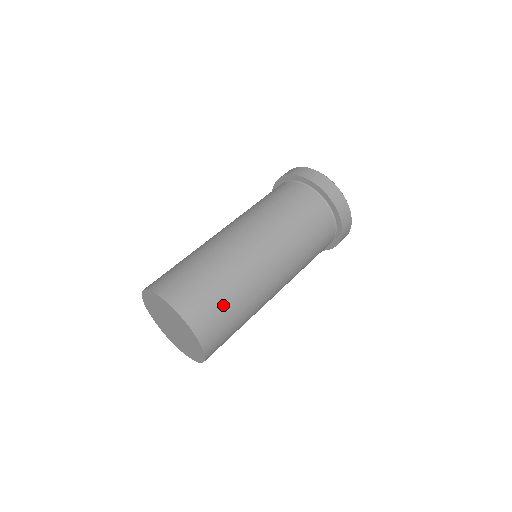
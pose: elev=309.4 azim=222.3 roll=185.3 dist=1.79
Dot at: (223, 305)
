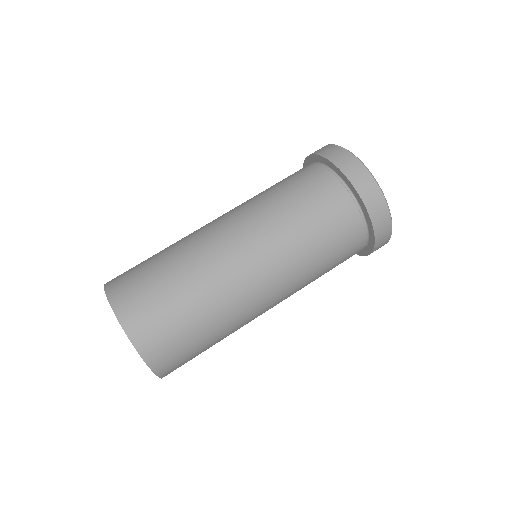
Dot at: (173, 309)
